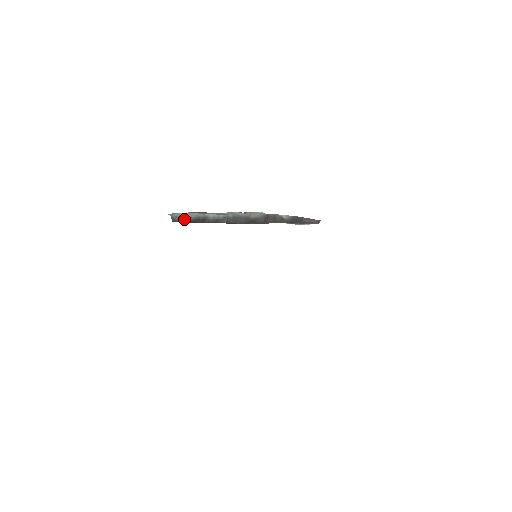
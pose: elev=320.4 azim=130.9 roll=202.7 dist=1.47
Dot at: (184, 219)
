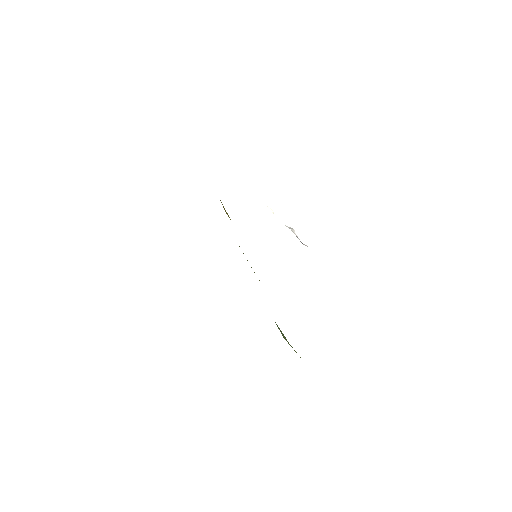
Dot at: occluded
